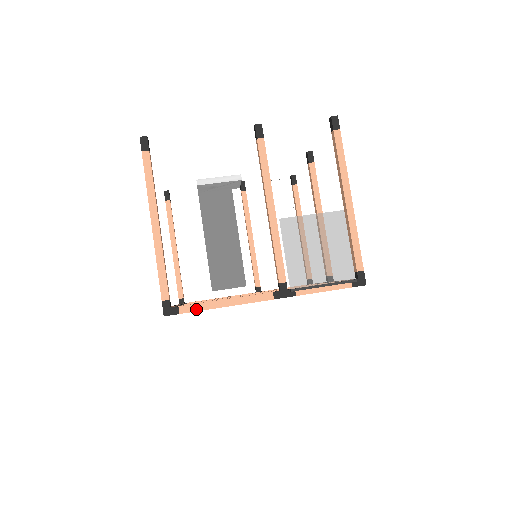
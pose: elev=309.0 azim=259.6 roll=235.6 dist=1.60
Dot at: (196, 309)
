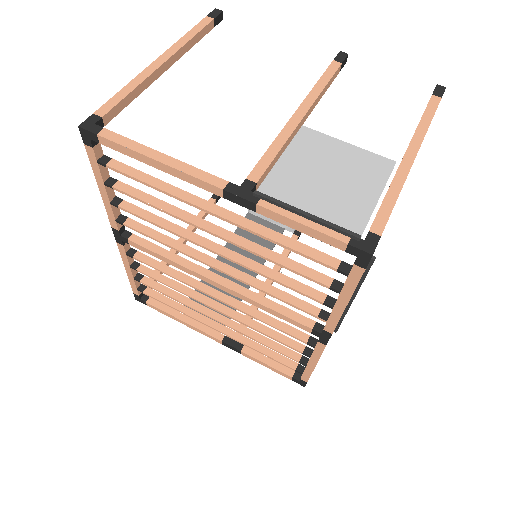
Dot at: (120, 141)
